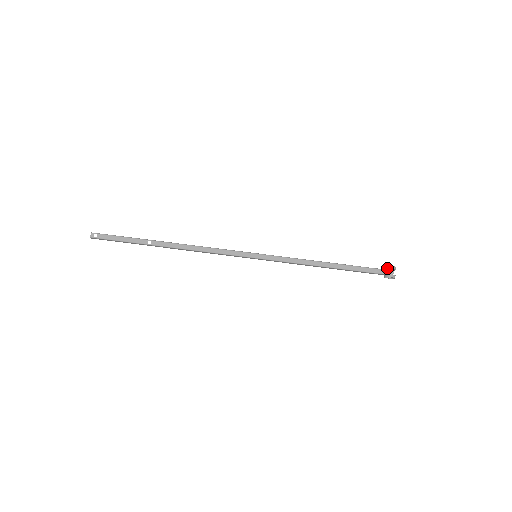
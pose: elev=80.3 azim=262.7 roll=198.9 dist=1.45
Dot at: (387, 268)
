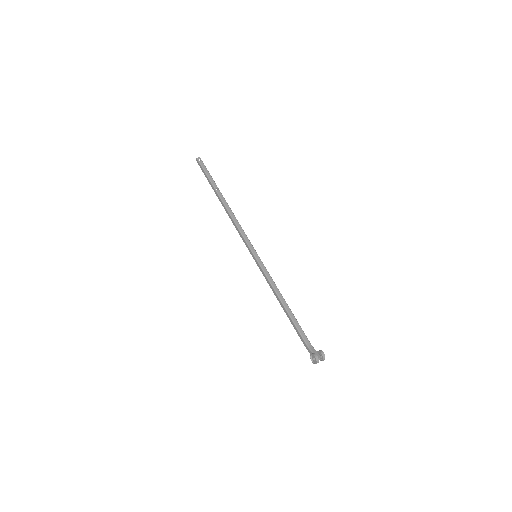
Dot at: (319, 351)
